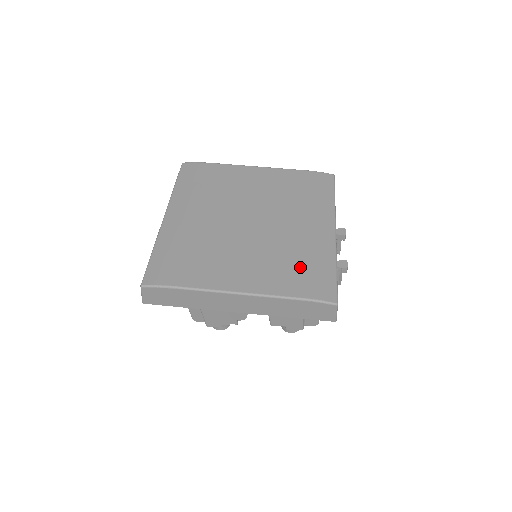
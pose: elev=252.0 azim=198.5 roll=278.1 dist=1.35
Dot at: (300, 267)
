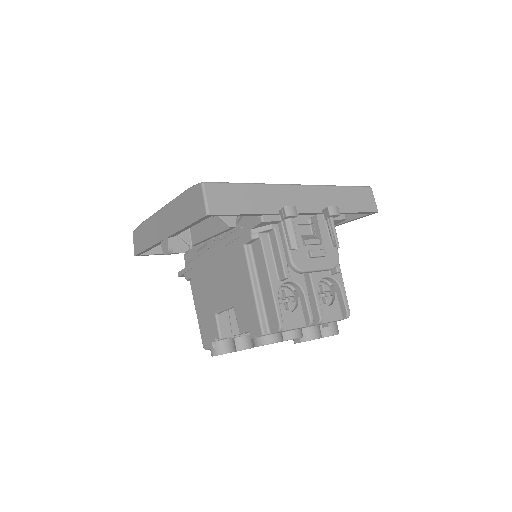
Dot at: occluded
